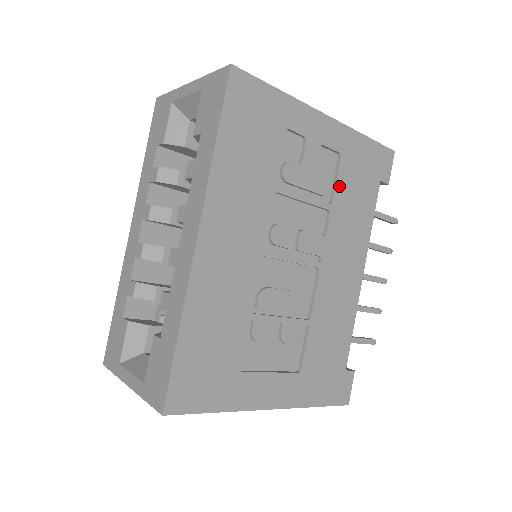
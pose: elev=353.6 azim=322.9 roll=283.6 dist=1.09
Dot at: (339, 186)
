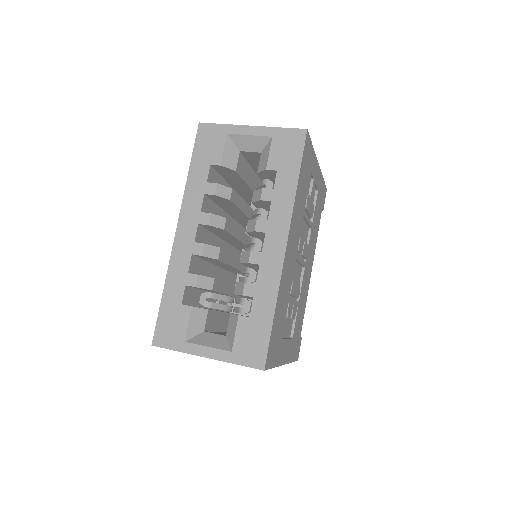
Dot at: (315, 212)
